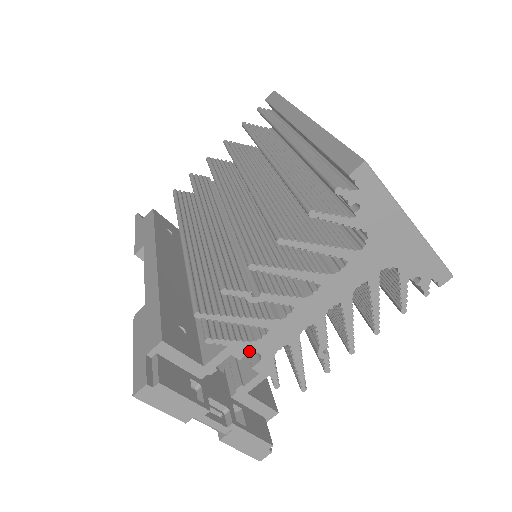
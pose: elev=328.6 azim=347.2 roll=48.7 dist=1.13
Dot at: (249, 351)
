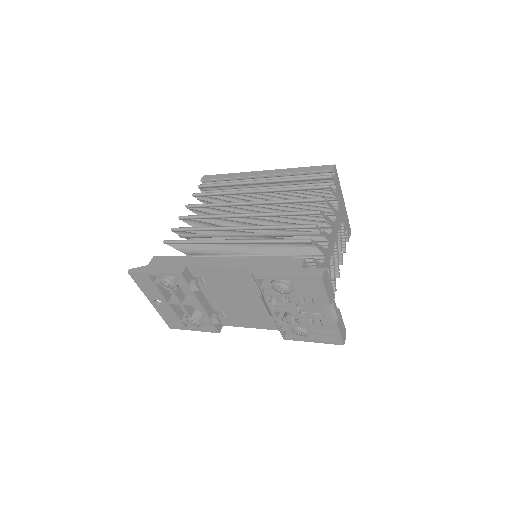
Dot at: occluded
